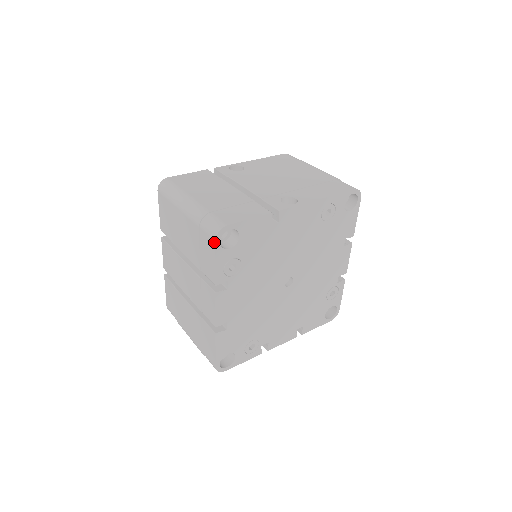
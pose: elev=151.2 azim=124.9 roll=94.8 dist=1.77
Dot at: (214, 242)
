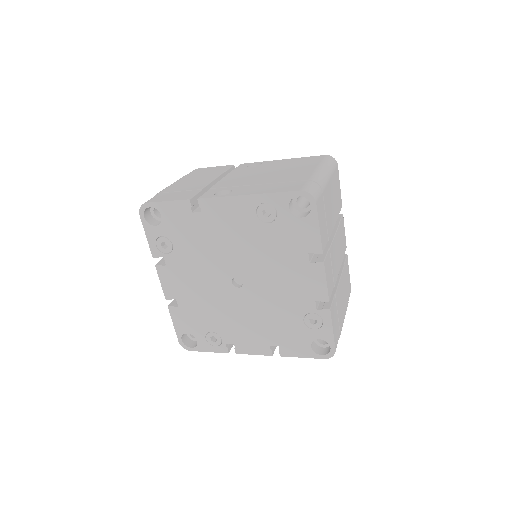
Dot at: (141, 216)
